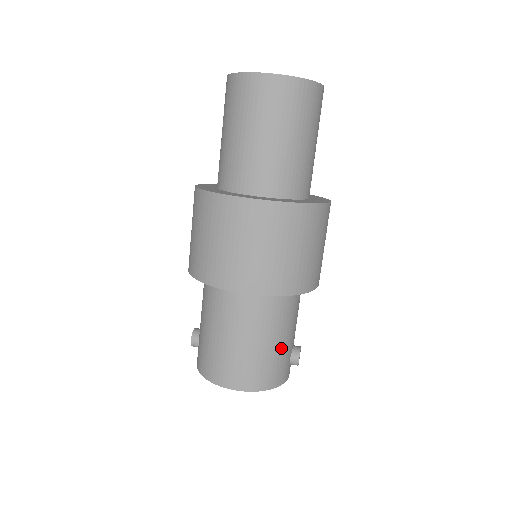
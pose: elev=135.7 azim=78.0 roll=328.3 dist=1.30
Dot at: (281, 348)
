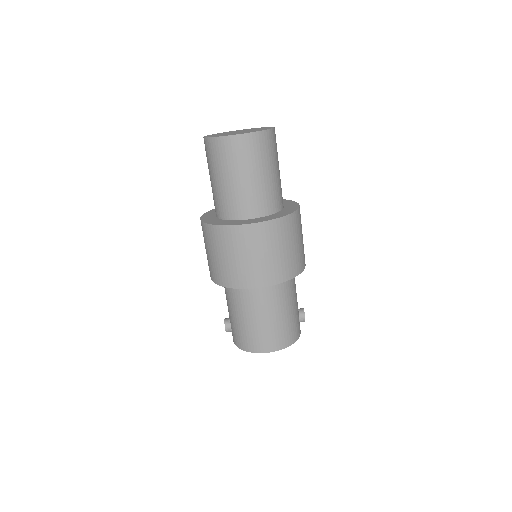
Dot at: (293, 314)
